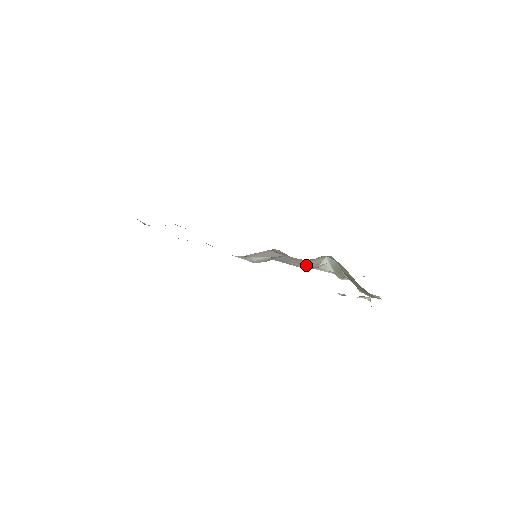
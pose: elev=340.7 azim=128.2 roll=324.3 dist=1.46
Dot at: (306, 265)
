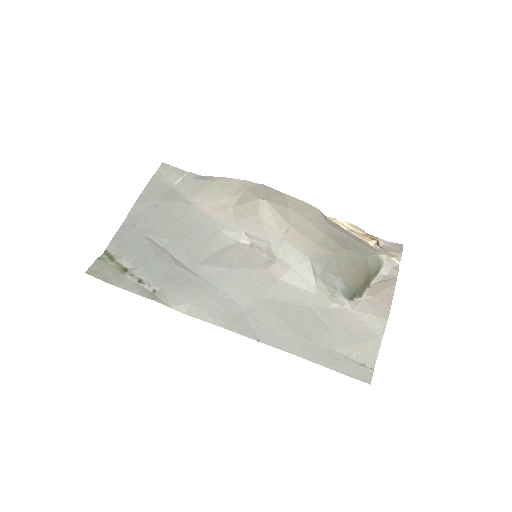
Dot at: (318, 287)
